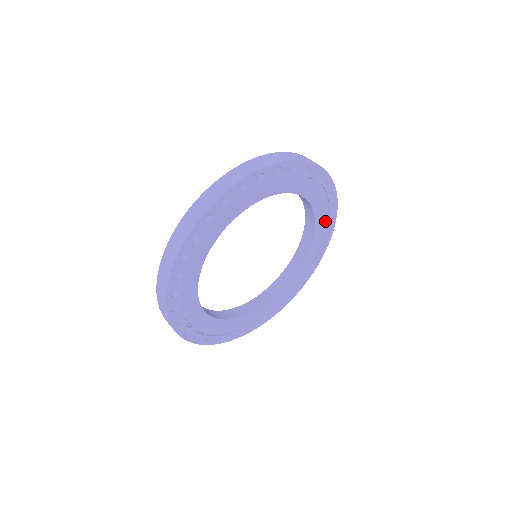
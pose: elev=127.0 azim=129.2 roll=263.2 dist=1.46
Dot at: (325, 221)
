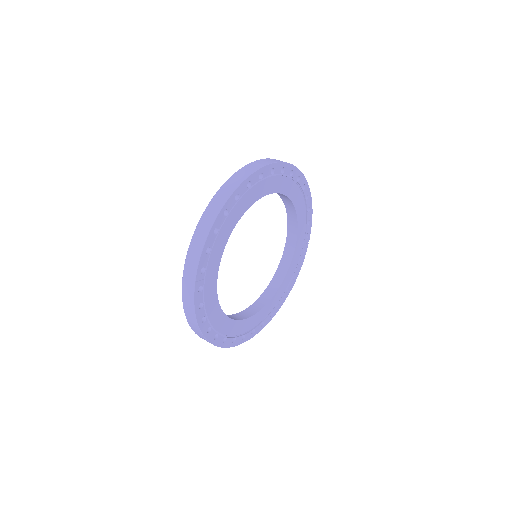
Dot at: (301, 248)
